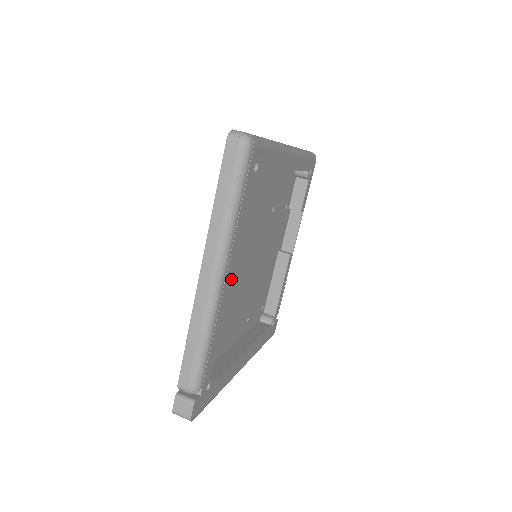
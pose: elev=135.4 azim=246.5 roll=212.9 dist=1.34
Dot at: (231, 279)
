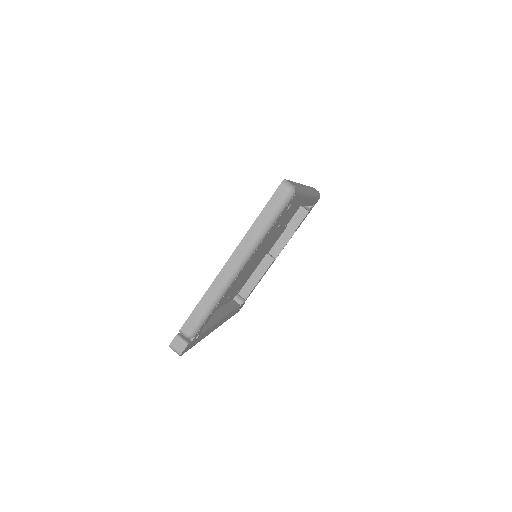
Dot at: occluded
